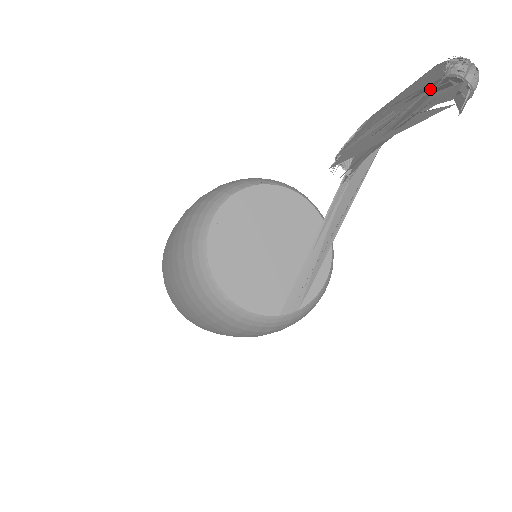
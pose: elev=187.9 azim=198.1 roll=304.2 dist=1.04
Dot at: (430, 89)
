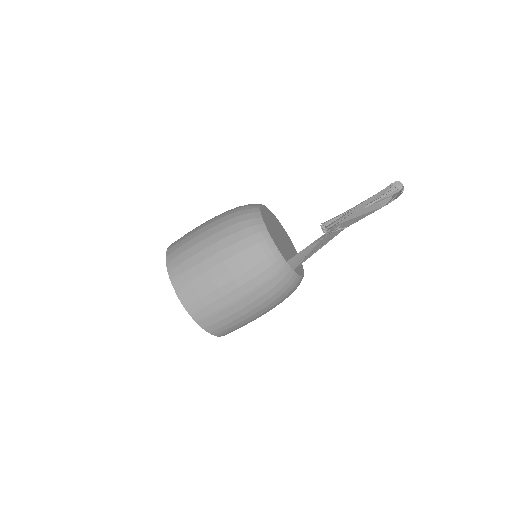
Dot at: (387, 187)
